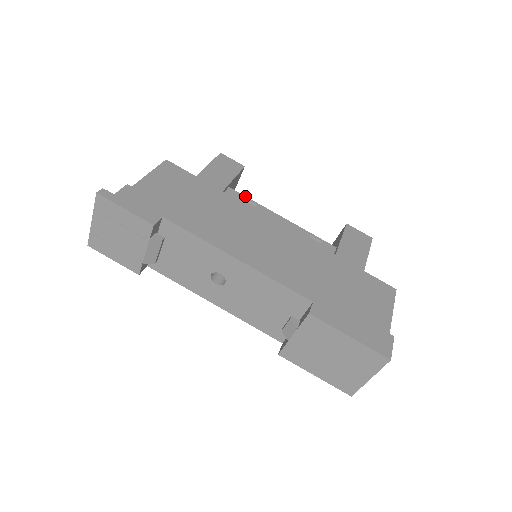
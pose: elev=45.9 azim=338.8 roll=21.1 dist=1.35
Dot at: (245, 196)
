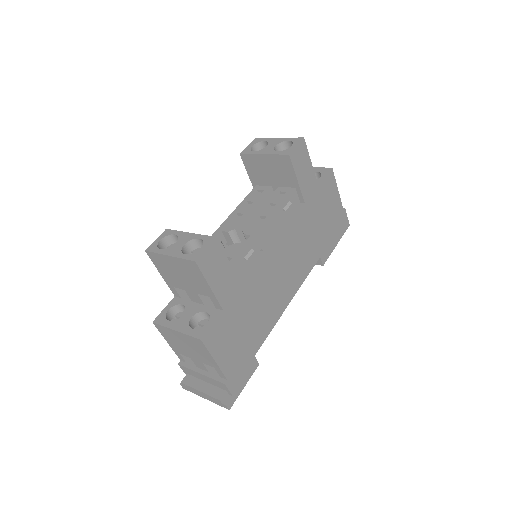
Dot at: (241, 256)
